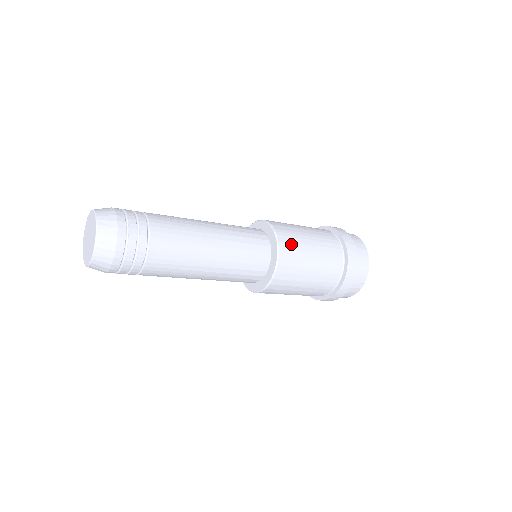
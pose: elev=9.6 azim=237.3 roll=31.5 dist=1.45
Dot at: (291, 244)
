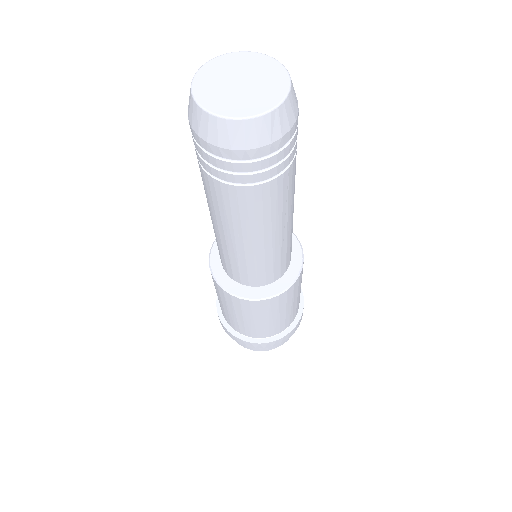
Dot at: occluded
